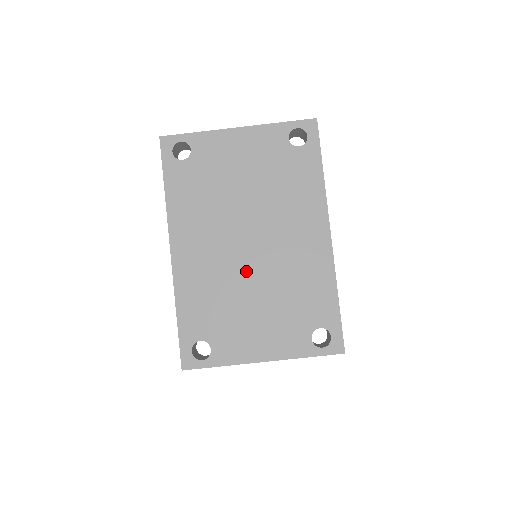
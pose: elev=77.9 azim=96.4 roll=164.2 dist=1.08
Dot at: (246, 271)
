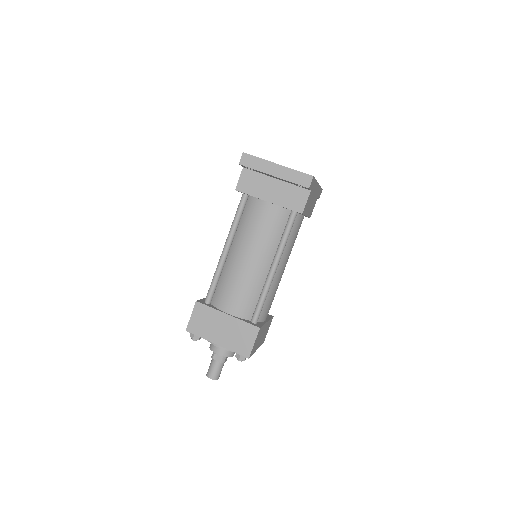
Dot at: occluded
